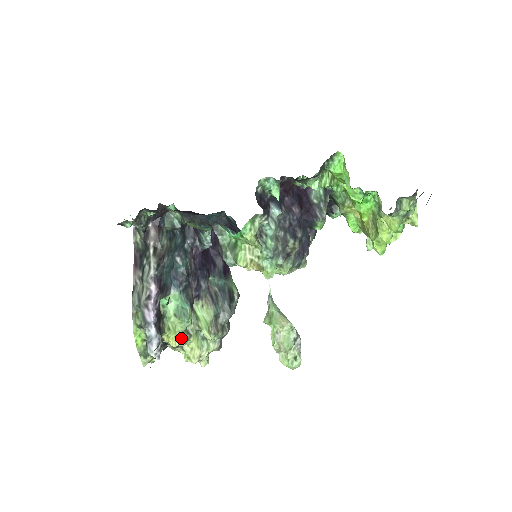
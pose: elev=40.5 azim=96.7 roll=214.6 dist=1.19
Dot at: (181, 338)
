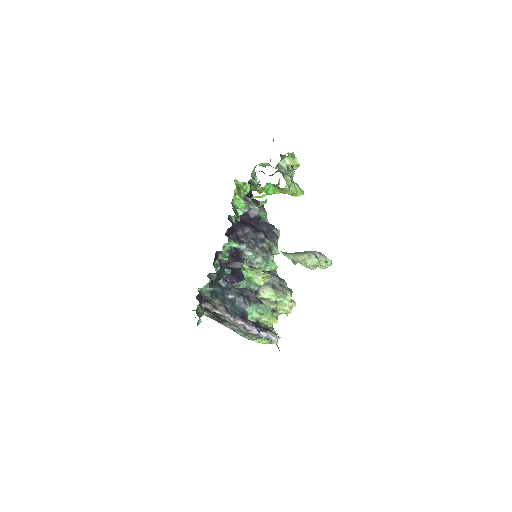
Dot at: (275, 317)
